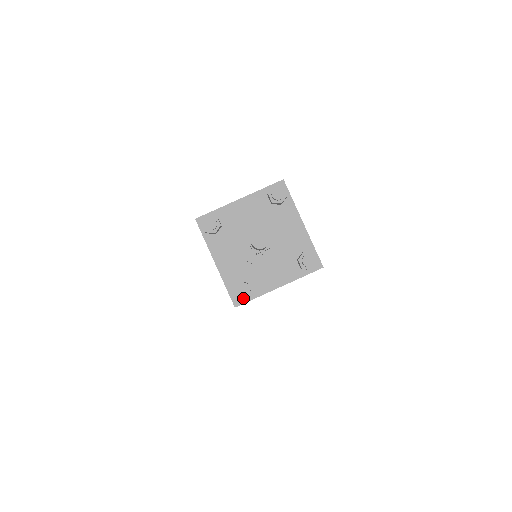
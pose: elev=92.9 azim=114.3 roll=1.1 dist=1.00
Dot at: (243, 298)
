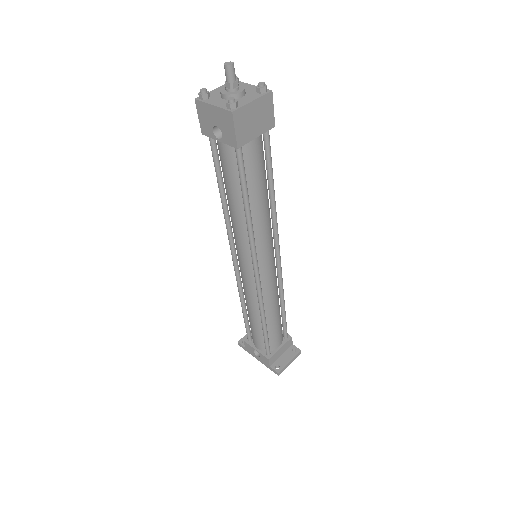
Dot at: (234, 103)
